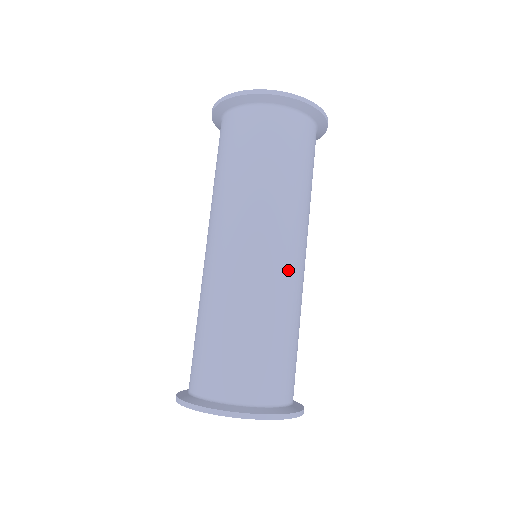
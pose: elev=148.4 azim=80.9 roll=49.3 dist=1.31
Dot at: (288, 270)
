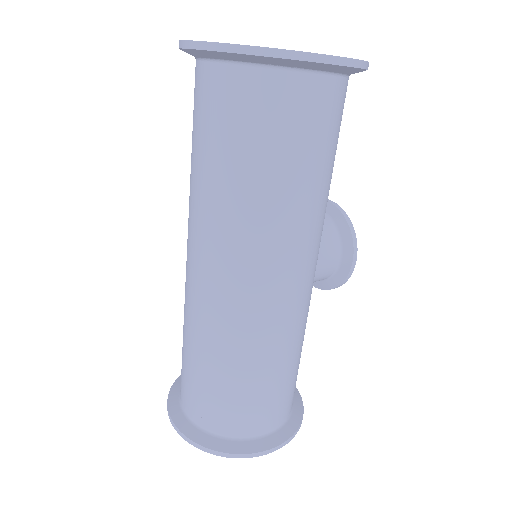
Dot at: (238, 305)
